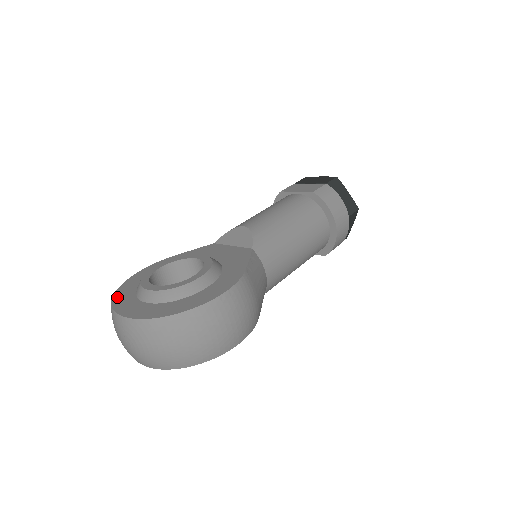
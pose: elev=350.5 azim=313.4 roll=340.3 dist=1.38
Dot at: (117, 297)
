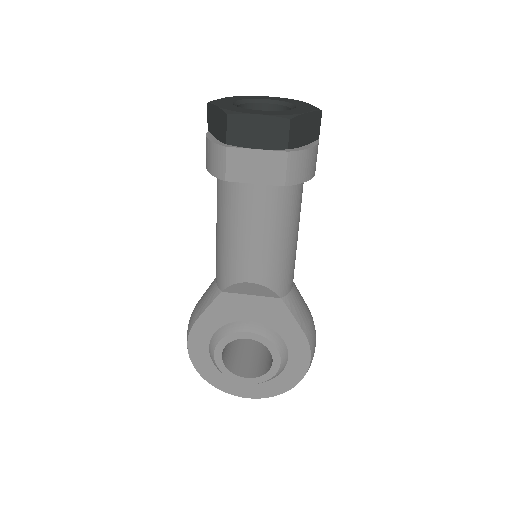
Dot at: (213, 382)
